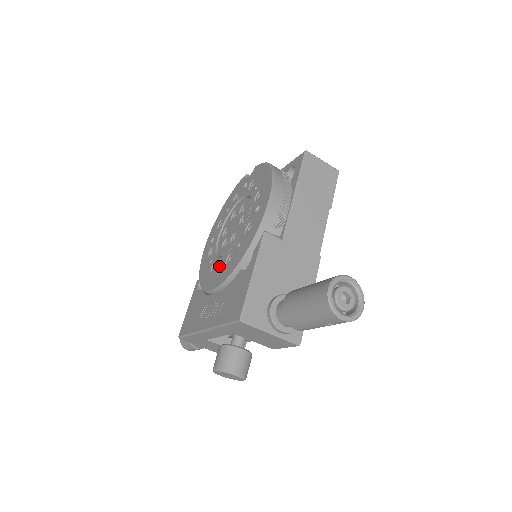
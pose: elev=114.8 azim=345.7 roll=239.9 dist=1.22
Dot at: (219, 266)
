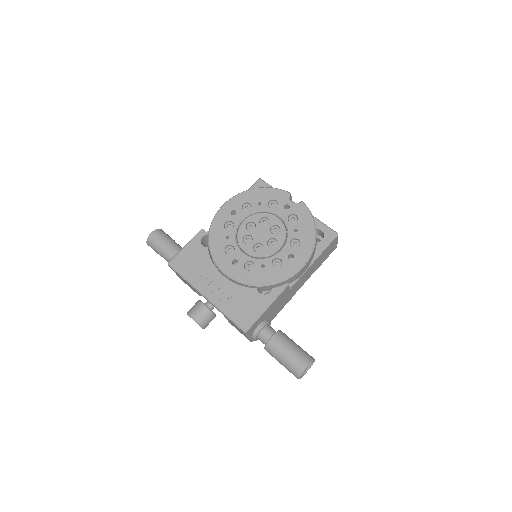
Dot at: (237, 258)
